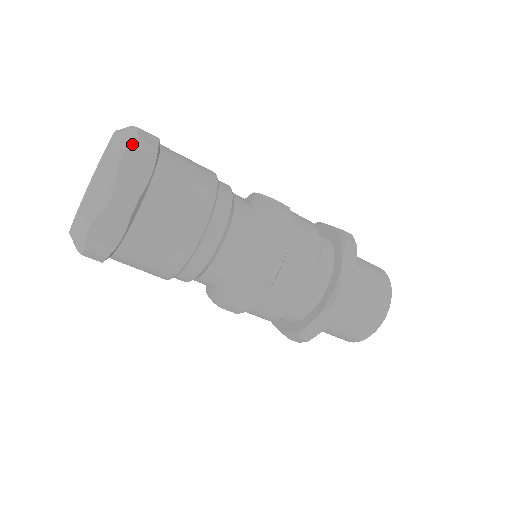
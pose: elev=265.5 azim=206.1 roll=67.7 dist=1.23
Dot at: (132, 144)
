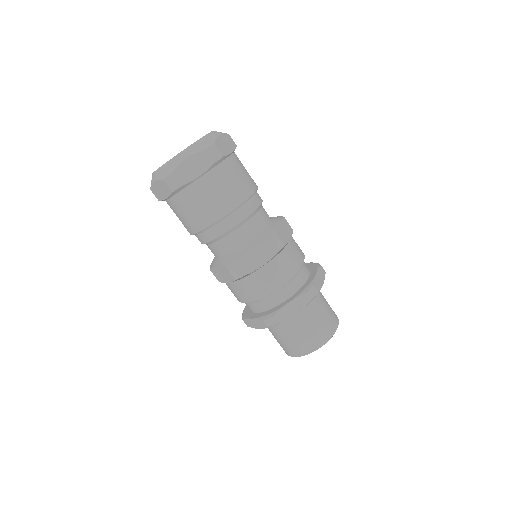
Dot at: (199, 153)
